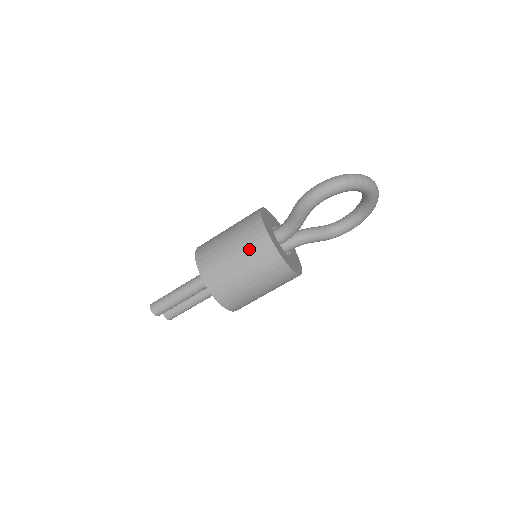
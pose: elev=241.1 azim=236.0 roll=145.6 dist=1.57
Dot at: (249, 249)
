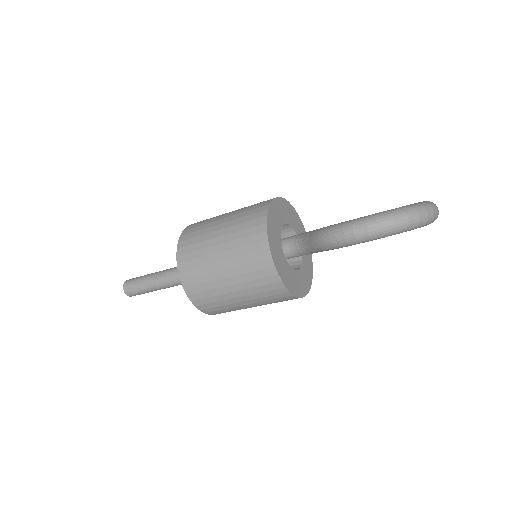
Dot at: (247, 276)
